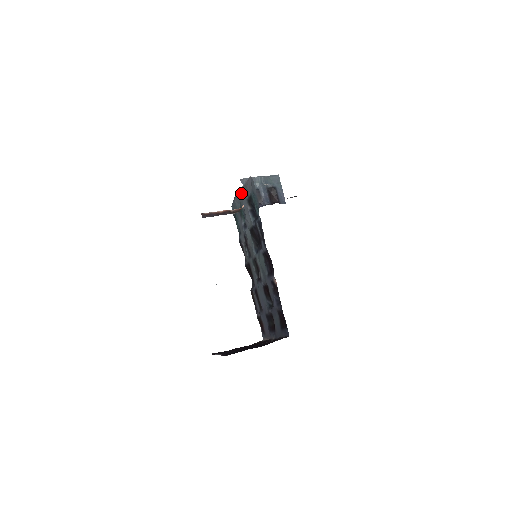
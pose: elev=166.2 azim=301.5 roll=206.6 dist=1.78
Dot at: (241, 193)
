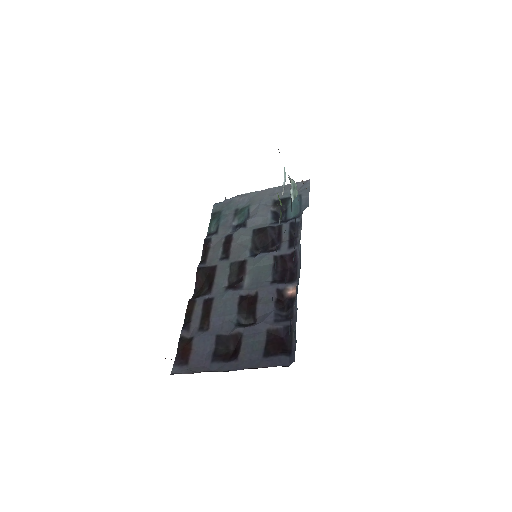
Dot at: (264, 192)
